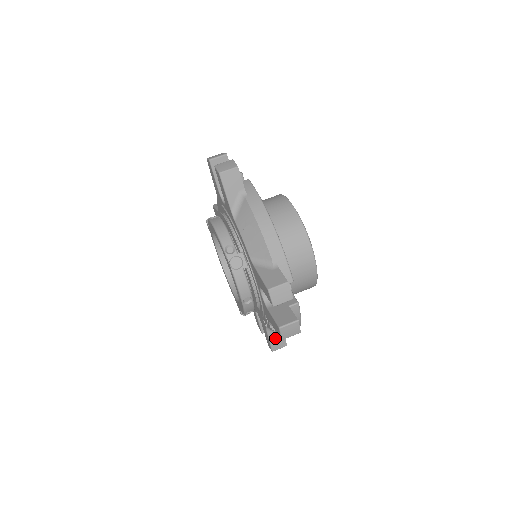
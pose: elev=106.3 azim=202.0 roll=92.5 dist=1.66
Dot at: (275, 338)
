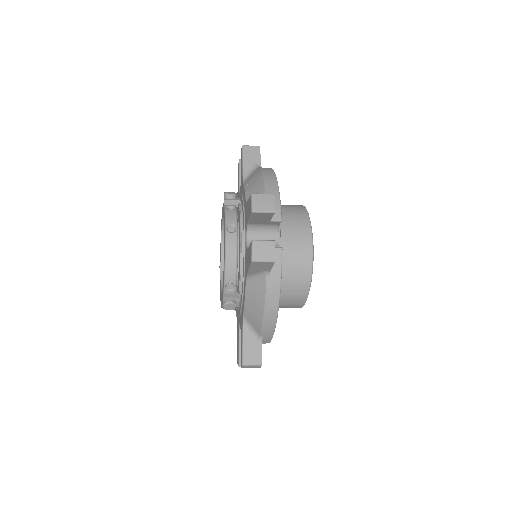
Dot at: occluded
